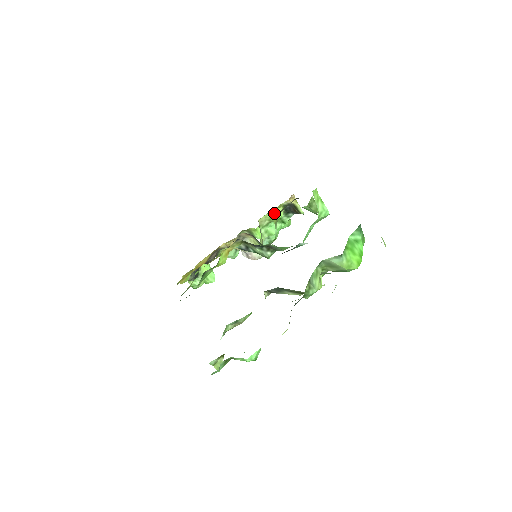
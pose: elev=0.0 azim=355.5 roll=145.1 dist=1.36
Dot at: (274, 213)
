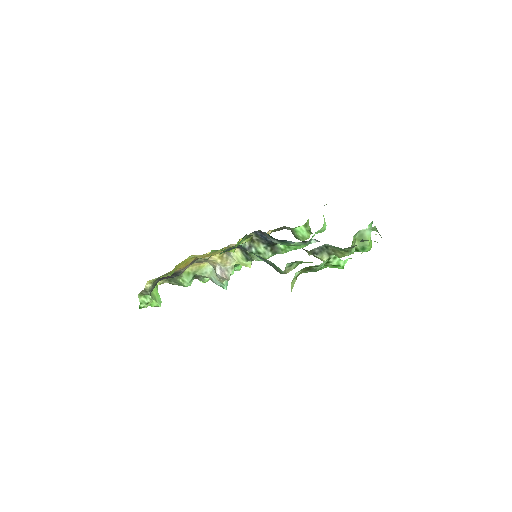
Dot at: occluded
